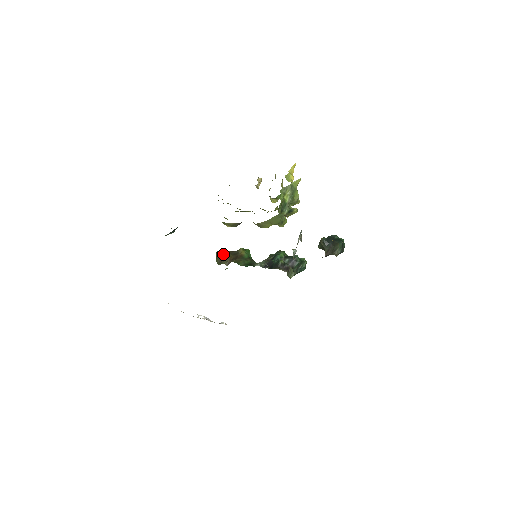
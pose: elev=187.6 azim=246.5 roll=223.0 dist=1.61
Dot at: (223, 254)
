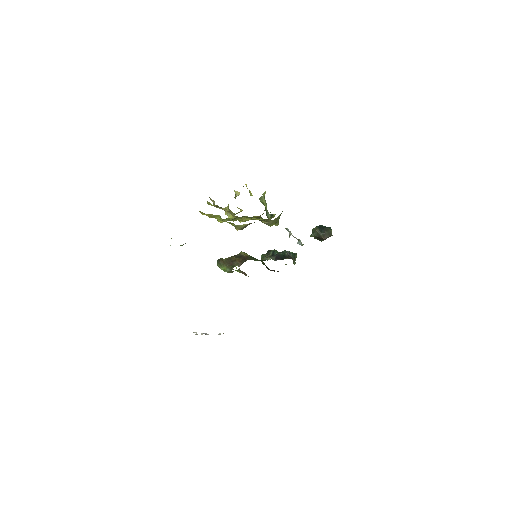
Dot at: (229, 259)
